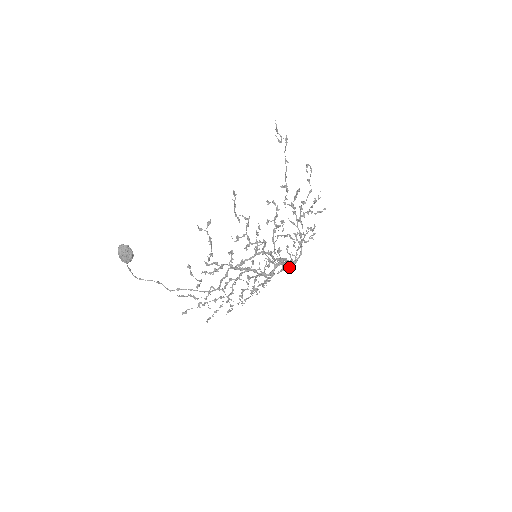
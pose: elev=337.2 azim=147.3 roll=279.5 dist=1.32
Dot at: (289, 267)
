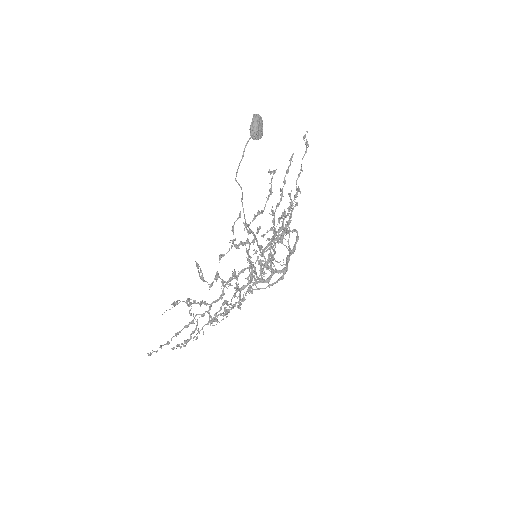
Dot at: occluded
